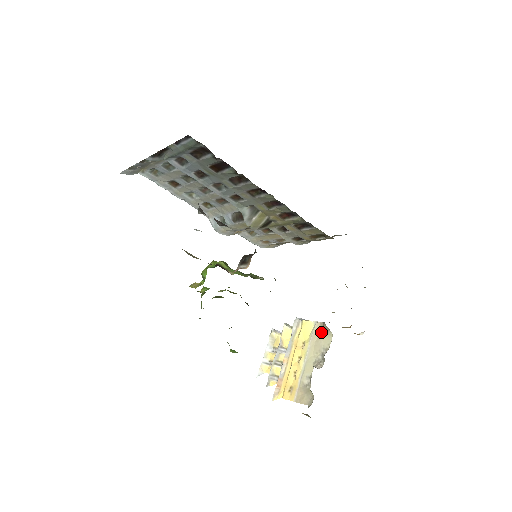
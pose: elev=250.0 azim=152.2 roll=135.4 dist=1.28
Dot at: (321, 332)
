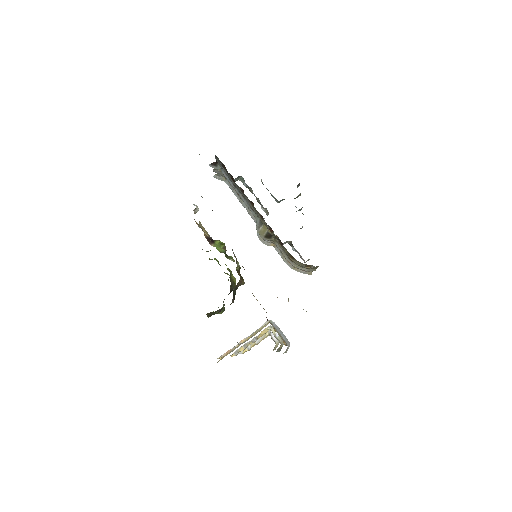
Dot at: occluded
